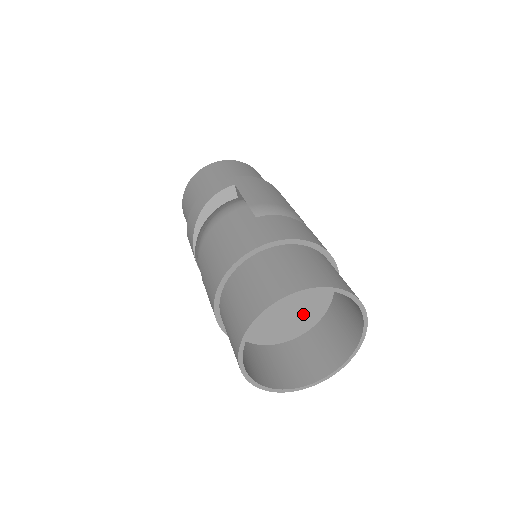
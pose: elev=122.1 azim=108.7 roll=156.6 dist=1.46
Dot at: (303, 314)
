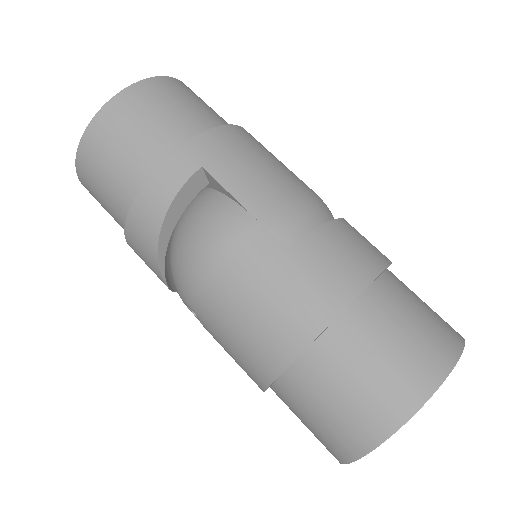
Dot at: occluded
